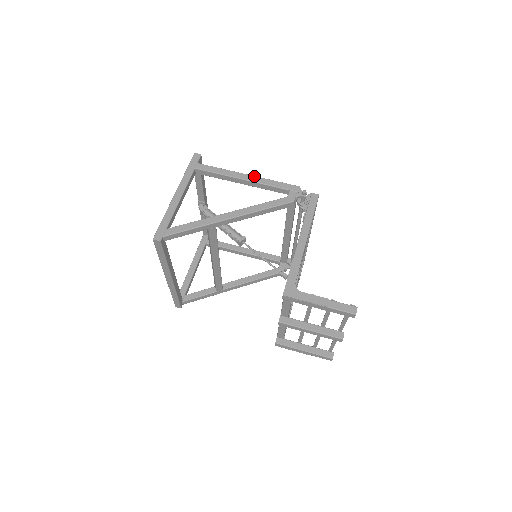
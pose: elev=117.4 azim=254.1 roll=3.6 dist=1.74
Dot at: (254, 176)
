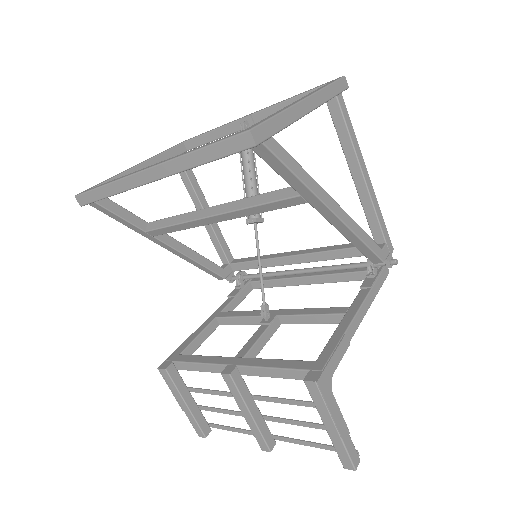
Dot at: occluded
